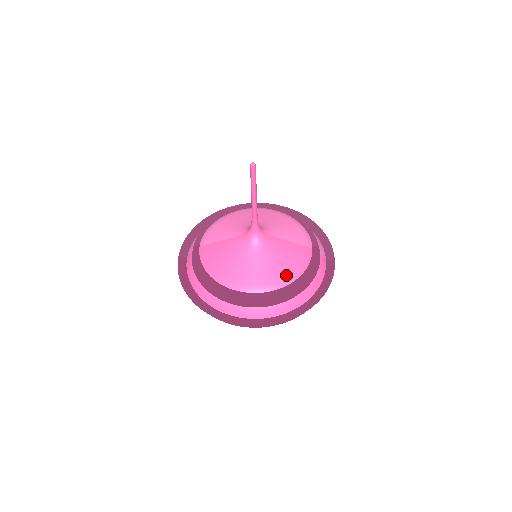
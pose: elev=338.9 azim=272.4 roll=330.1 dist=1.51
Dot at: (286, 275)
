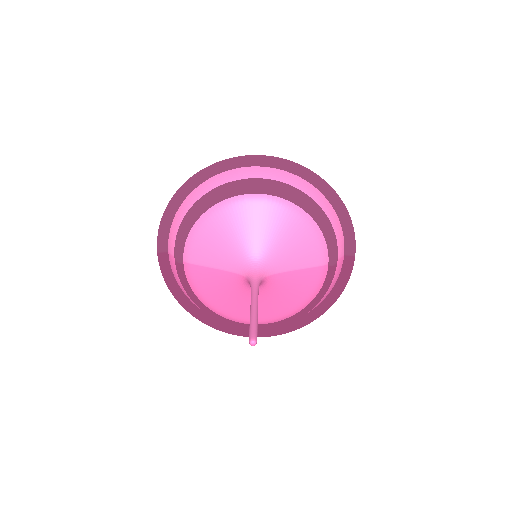
Dot at: (292, 308)
